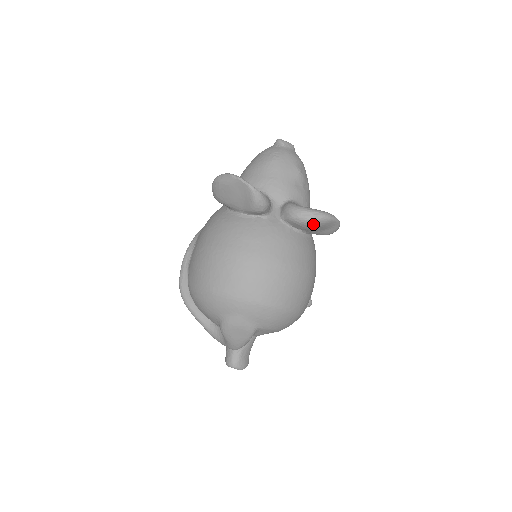
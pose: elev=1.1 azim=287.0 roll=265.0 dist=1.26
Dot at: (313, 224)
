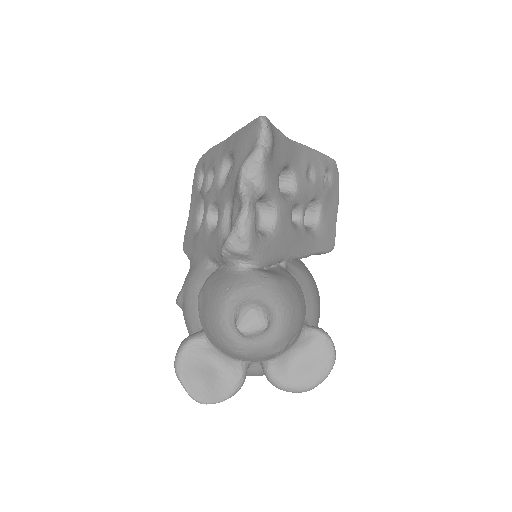
Dot at: occluded
